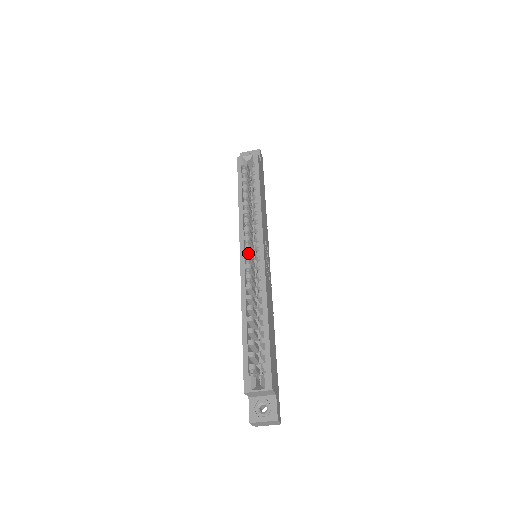
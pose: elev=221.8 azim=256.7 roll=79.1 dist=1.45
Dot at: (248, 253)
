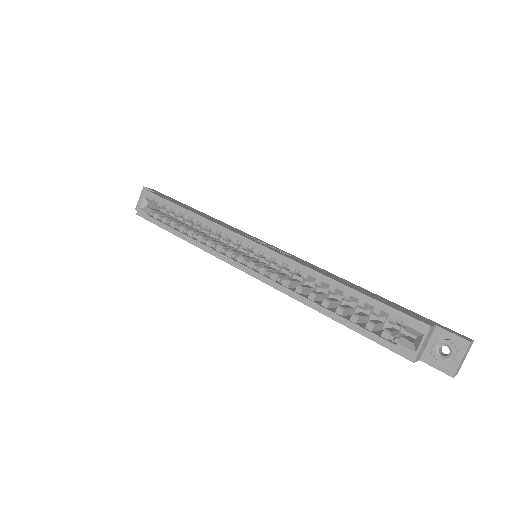
Dot at: (248, 262)
